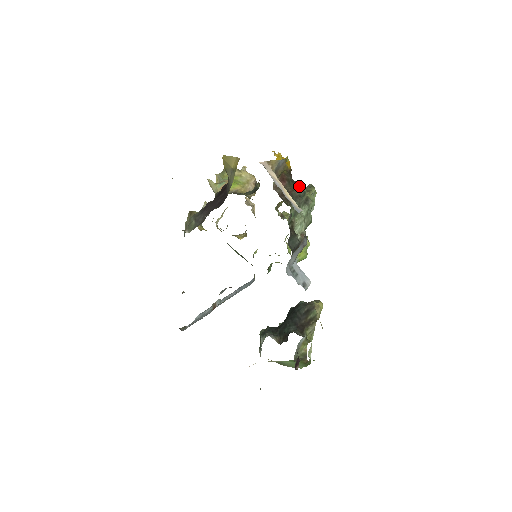
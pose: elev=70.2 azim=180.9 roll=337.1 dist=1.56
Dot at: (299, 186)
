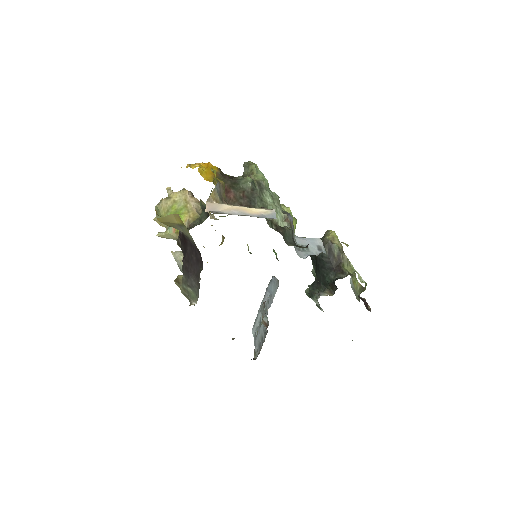
Dot at: (243, 181)
